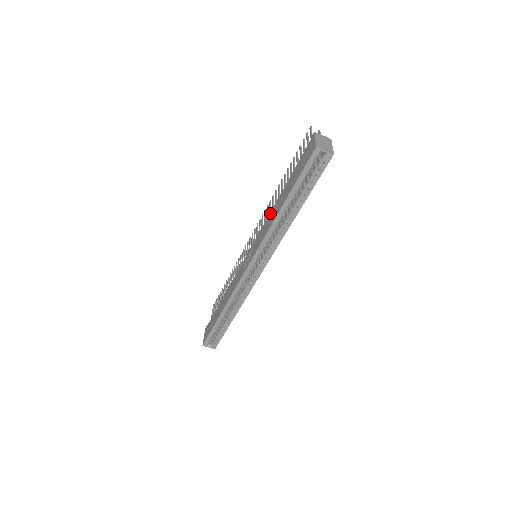
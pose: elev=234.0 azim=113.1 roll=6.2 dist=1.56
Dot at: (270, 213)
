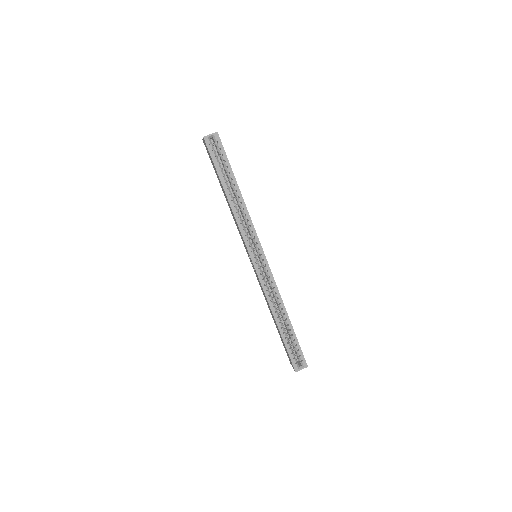
Dot at: (232, 215)
